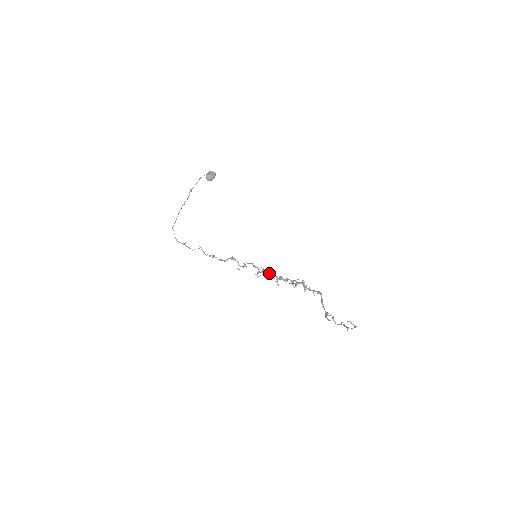
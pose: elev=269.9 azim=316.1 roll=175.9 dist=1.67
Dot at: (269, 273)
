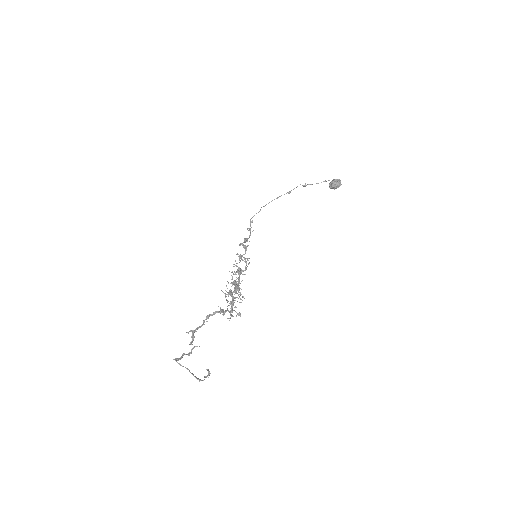
Dot at: (239, 274)
